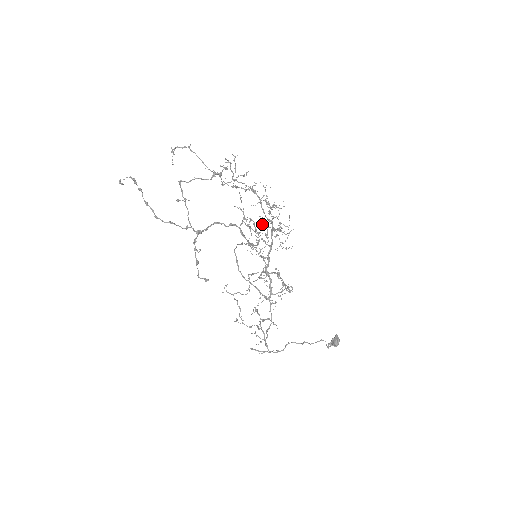
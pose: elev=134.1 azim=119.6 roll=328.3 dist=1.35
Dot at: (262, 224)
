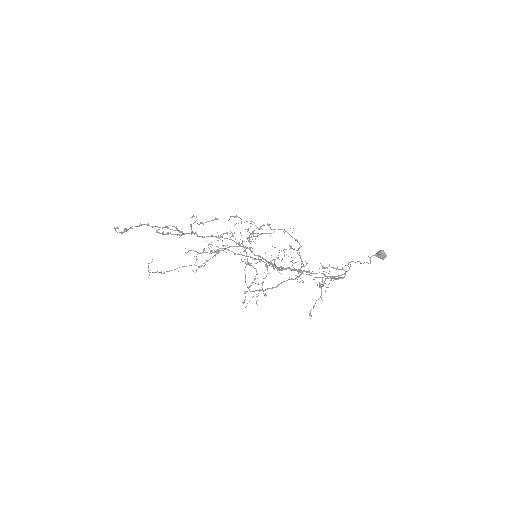
Dot at: (245, 263)
